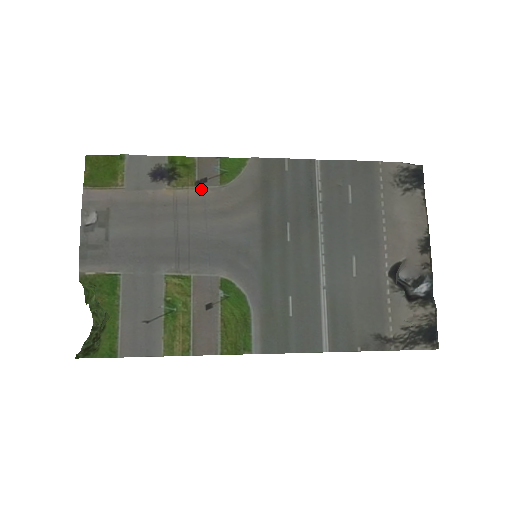
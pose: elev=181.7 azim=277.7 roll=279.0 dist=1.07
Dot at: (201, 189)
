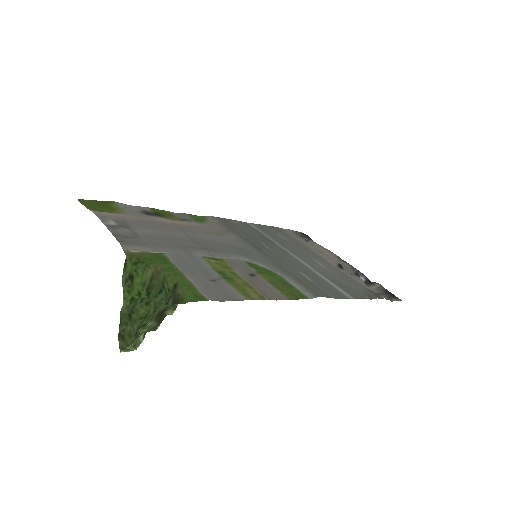
Dot at: (188, 222)
